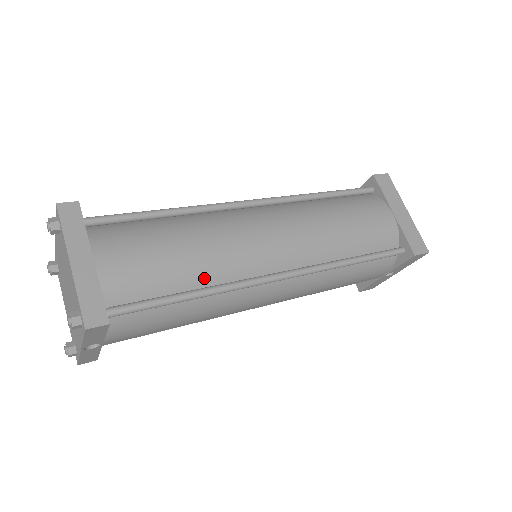
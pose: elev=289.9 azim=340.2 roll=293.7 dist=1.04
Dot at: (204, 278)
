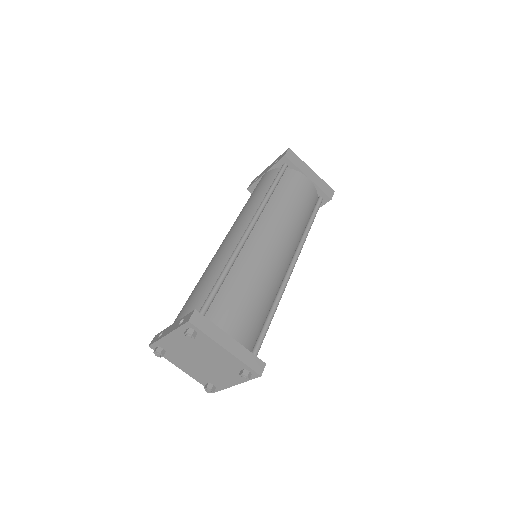
Dot at: (270, 299)
